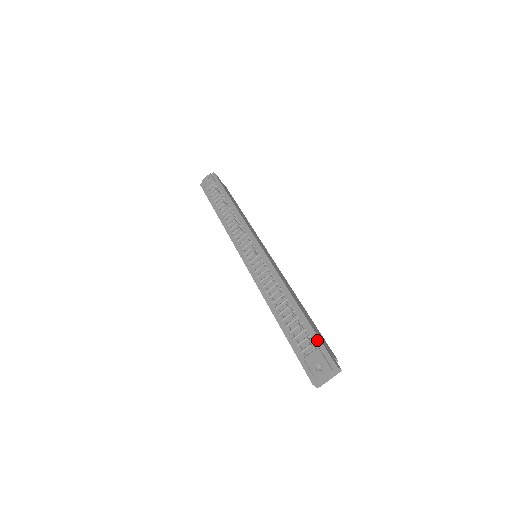
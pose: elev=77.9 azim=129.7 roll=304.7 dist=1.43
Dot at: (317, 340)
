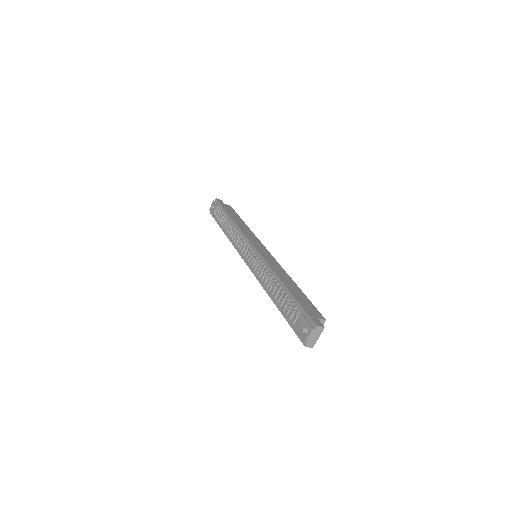
Dot at: (301, 309)
